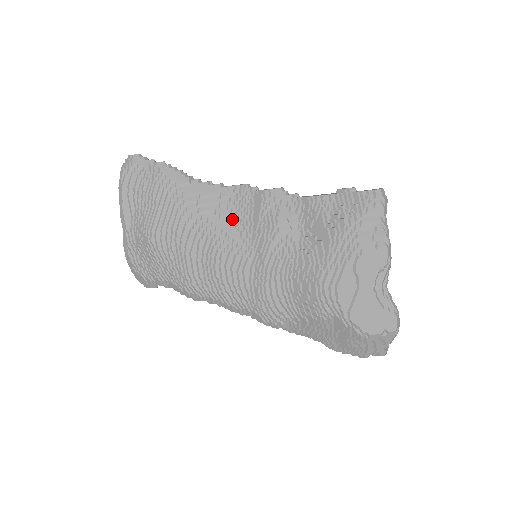
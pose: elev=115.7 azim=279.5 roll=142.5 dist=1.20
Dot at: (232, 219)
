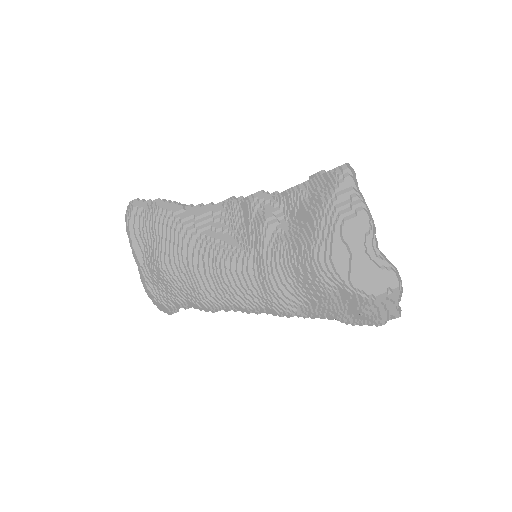
Dot at: (227, 229)
